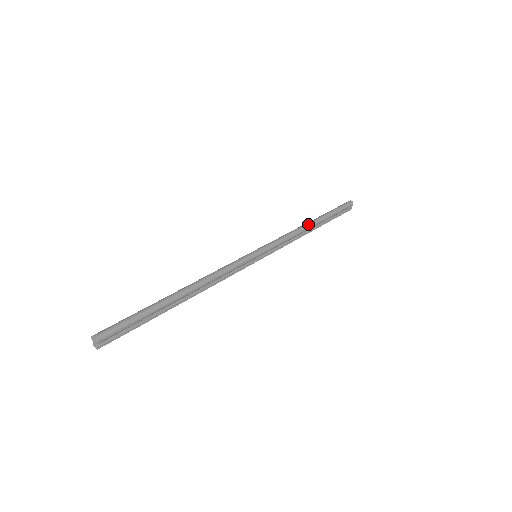
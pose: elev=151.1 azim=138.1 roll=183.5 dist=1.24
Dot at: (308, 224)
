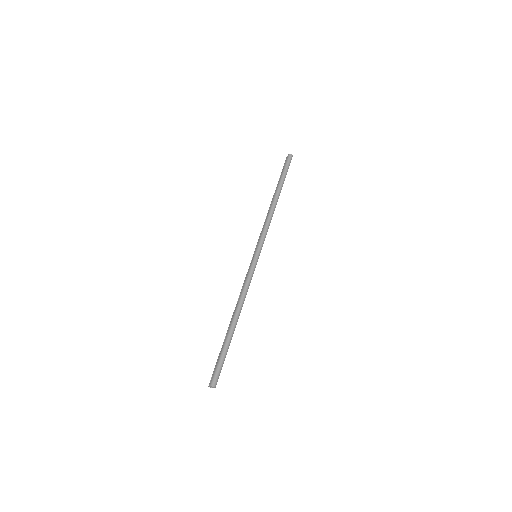
Dot at: (276, 204)
